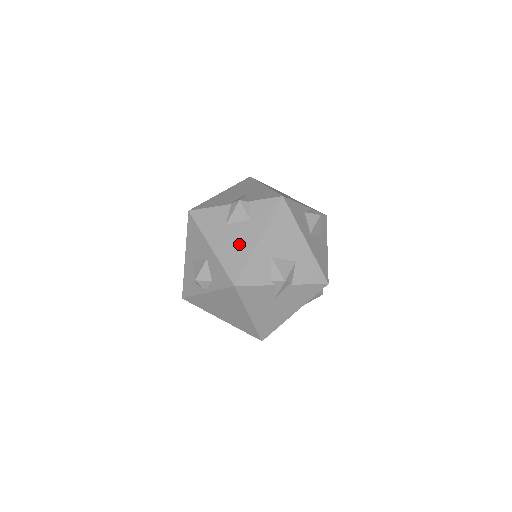
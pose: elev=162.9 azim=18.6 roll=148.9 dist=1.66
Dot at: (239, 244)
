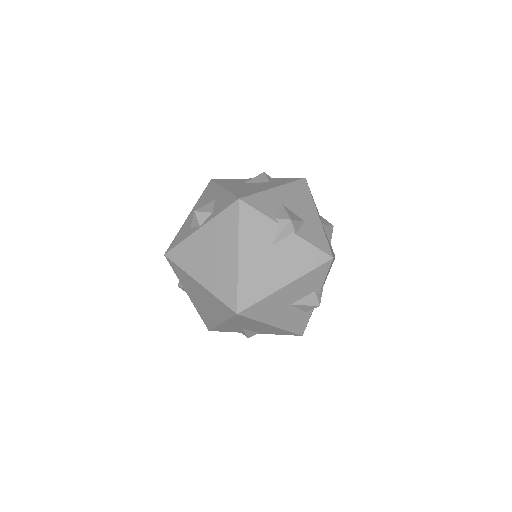
Dot at: (254, 187)
